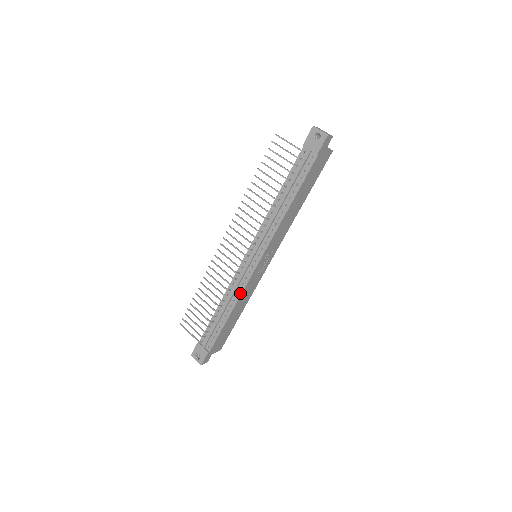
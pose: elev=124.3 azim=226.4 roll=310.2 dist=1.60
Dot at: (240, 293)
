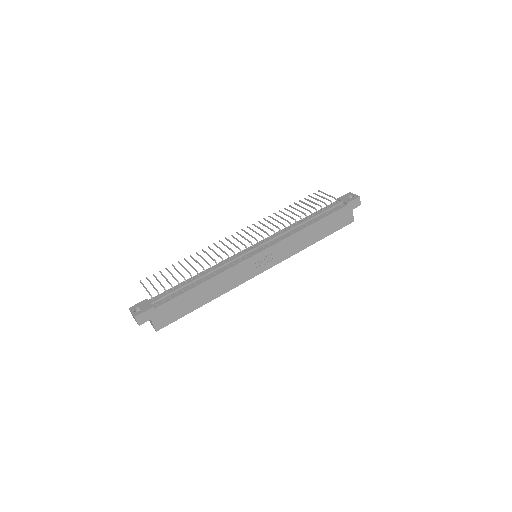
Dot at: (226, 269)
